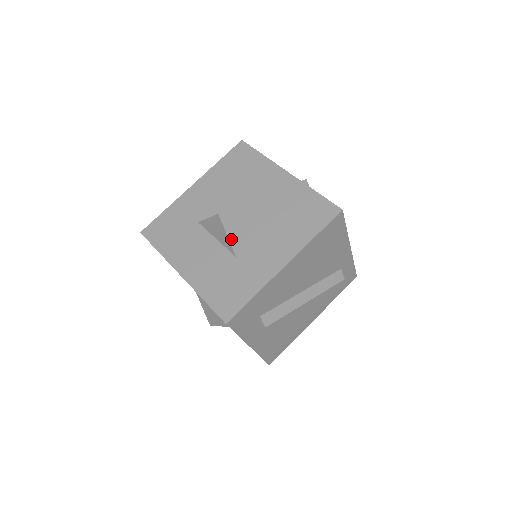
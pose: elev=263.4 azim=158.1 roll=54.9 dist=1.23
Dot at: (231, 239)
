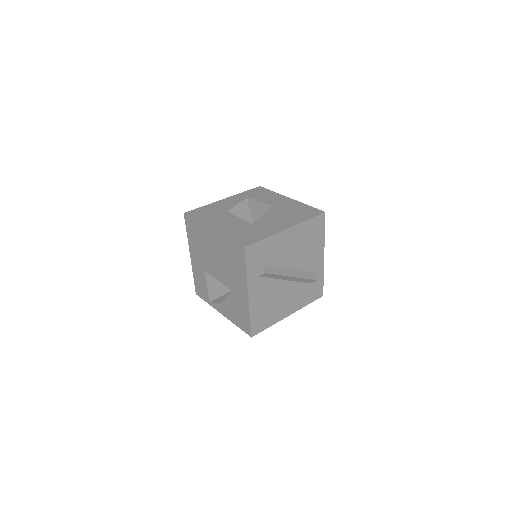
Dot at: (252, 214)
